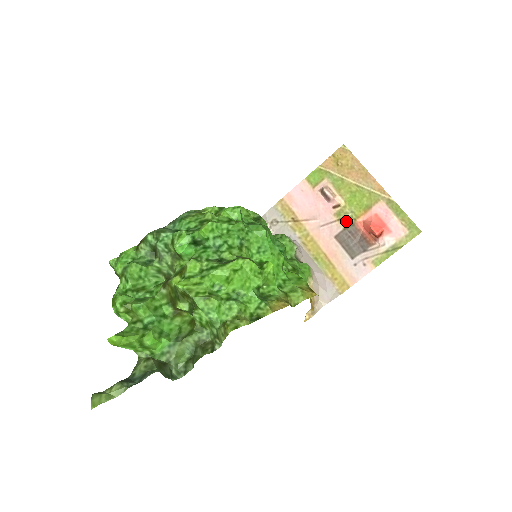
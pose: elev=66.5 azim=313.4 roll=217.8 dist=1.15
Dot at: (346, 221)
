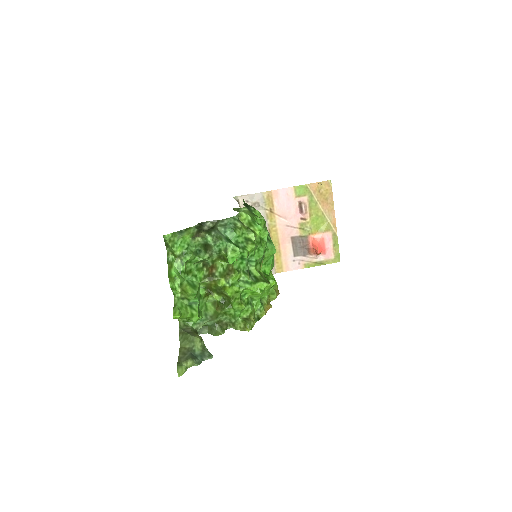
Dot at: (304, 232)
